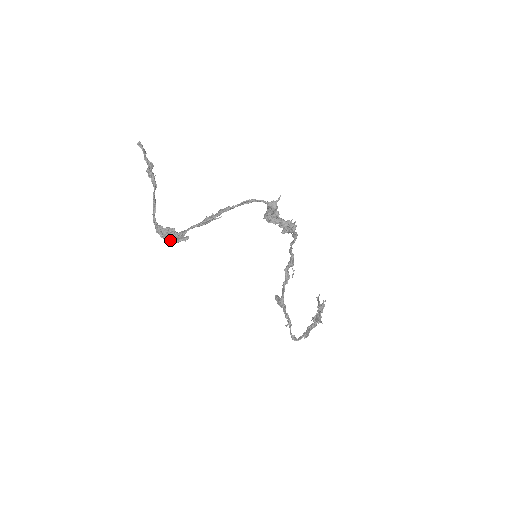
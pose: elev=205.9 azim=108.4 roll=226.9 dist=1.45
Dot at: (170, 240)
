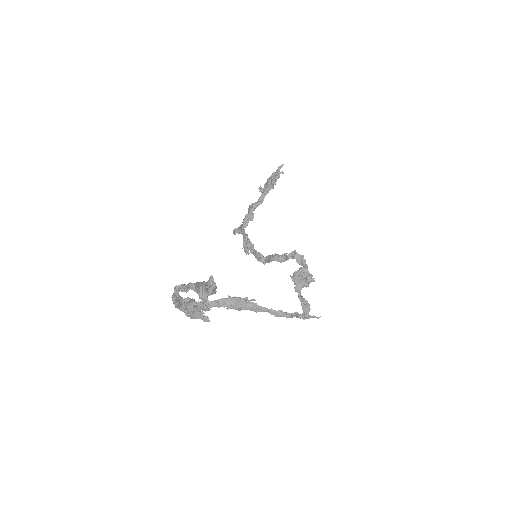
Dot at: (186, 314)
